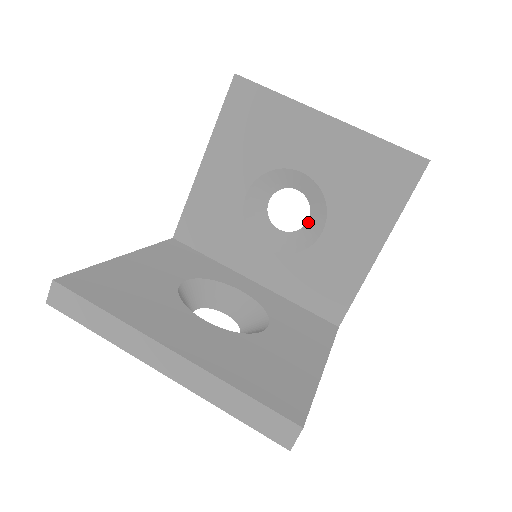
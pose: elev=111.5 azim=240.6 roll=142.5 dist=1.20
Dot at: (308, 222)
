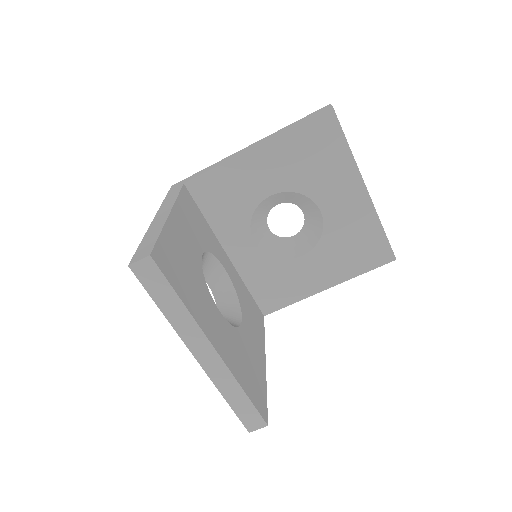
Dot at: (293, 238)
